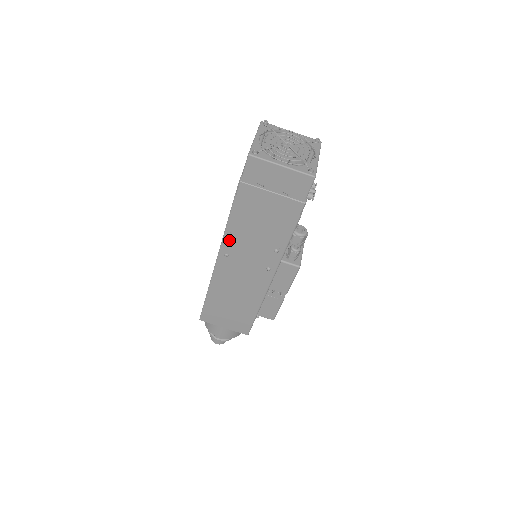
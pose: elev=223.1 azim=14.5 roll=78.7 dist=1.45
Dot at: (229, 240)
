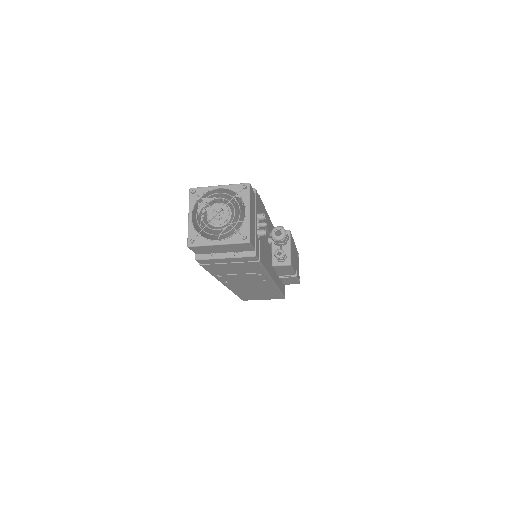
Dot at: (220, 278)
